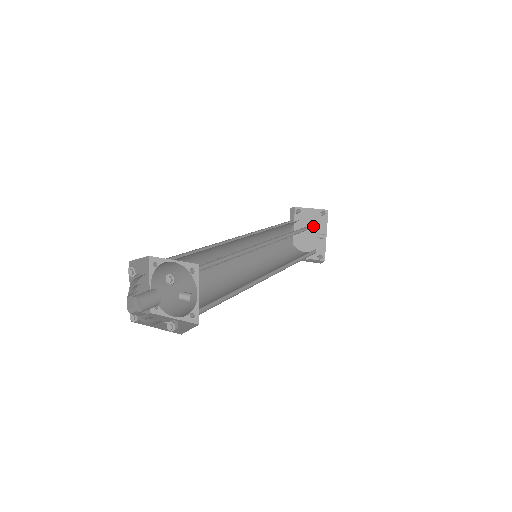
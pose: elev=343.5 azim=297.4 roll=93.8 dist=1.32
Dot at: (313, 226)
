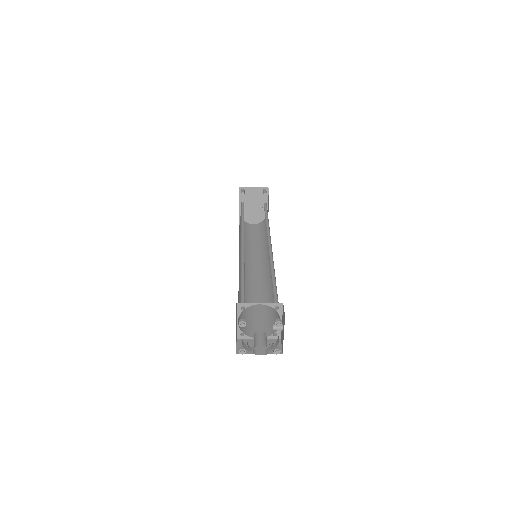
Dot at: (264, 206)
